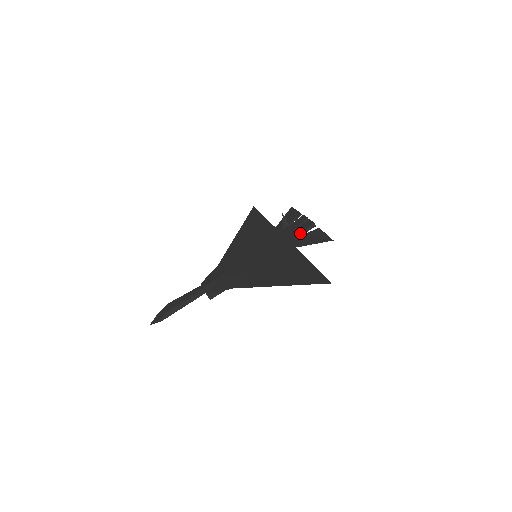
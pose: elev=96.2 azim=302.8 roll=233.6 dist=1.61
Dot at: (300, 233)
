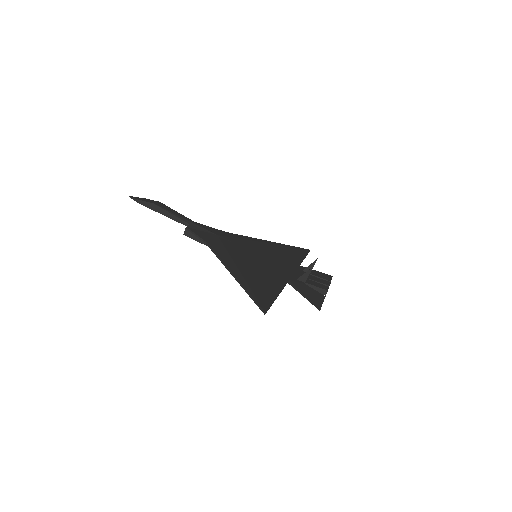
Dot at: (307, 283)
